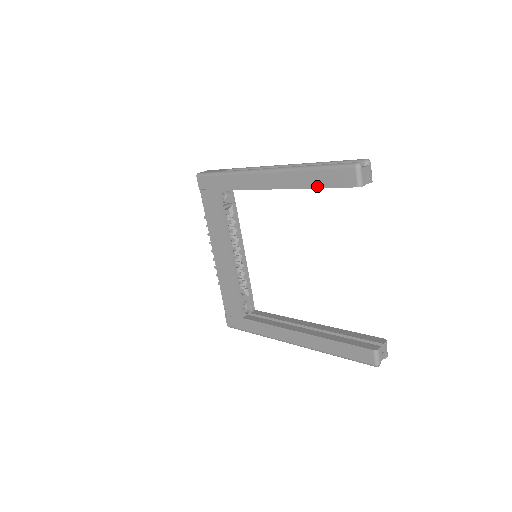
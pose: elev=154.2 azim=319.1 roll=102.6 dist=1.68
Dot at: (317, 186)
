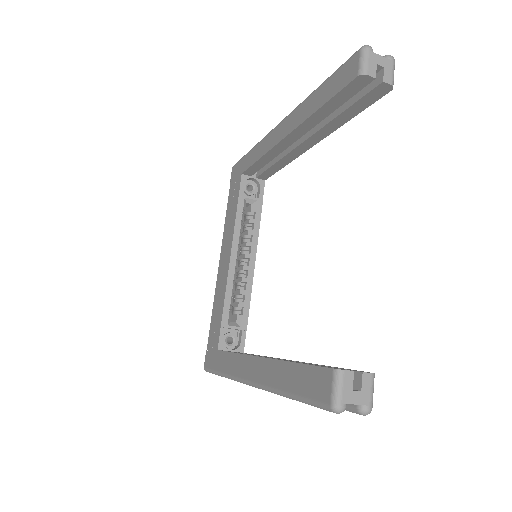
Dot at: (319, 106)
